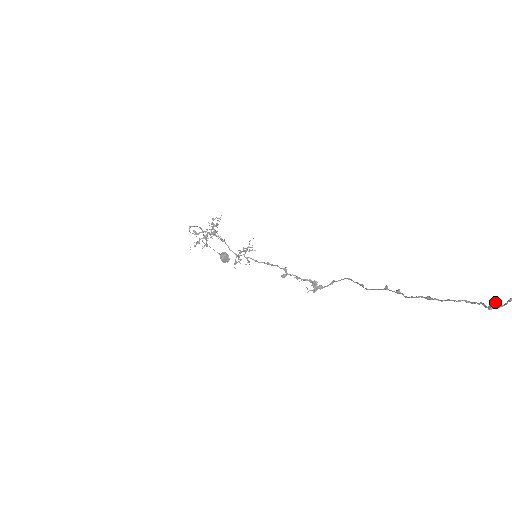
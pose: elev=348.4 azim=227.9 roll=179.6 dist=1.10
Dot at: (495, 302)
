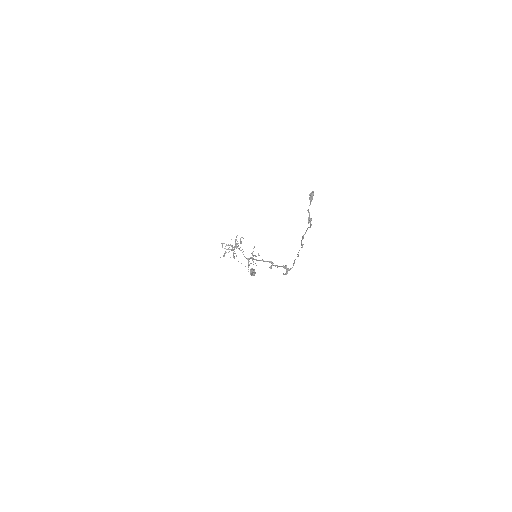
Dot at: (309, 217)
